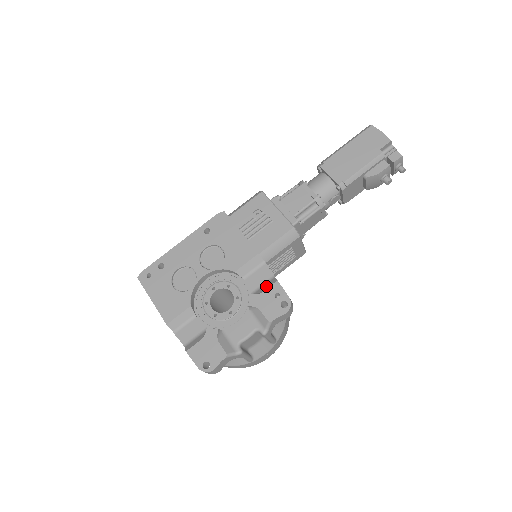
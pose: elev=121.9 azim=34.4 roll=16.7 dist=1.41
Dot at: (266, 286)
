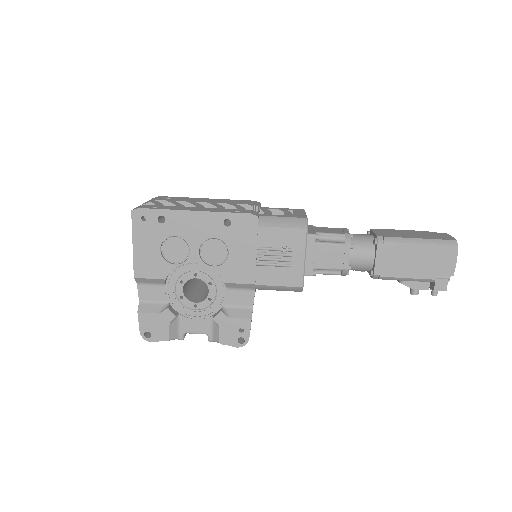
Dot at: (239, 313)
